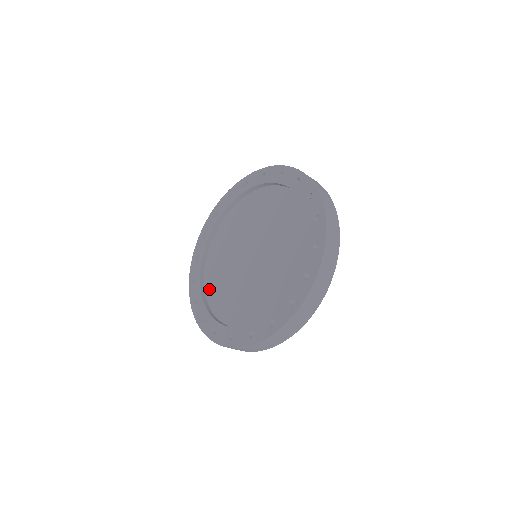
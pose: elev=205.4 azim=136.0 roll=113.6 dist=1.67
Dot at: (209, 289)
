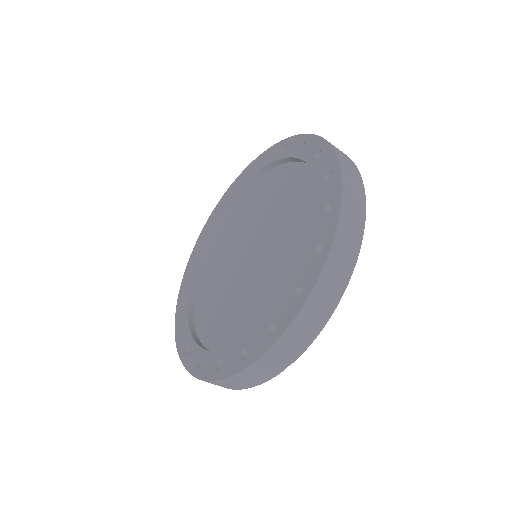
Dot at: (212, 340)
